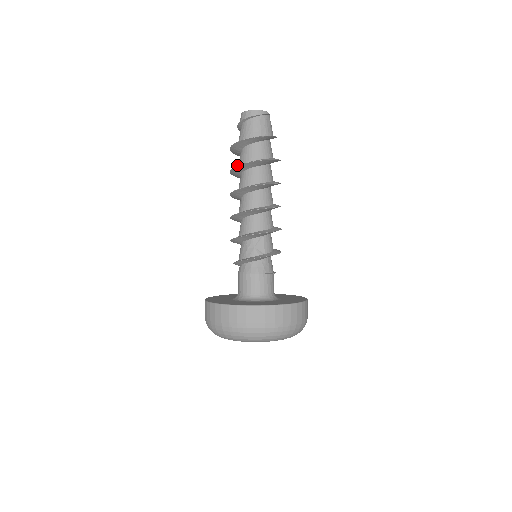
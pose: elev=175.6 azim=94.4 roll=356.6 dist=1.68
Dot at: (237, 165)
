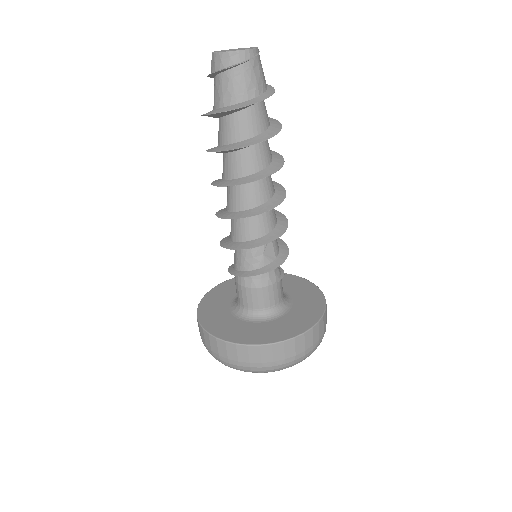
Dot at: (231, 149)
